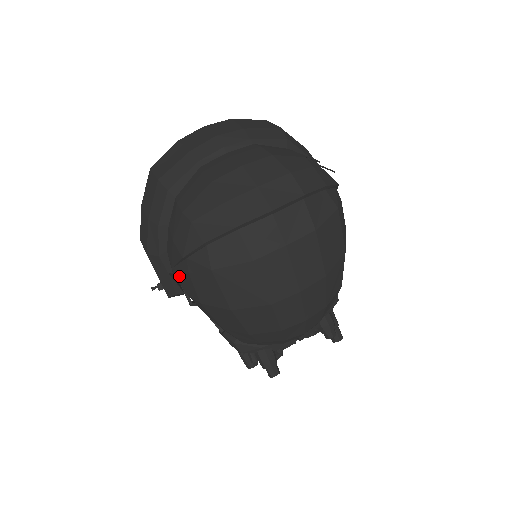
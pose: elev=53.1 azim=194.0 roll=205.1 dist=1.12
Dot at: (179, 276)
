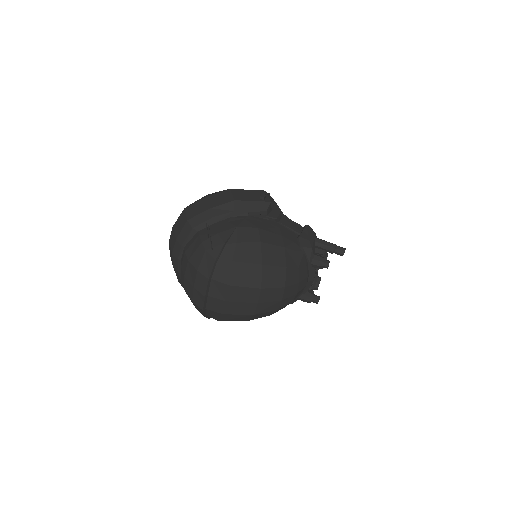
Dot at: occluded
